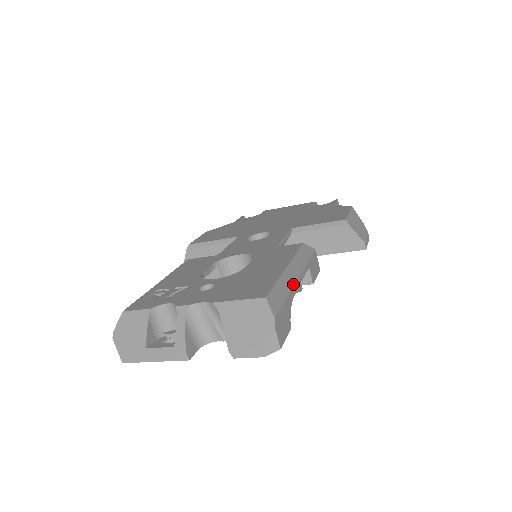
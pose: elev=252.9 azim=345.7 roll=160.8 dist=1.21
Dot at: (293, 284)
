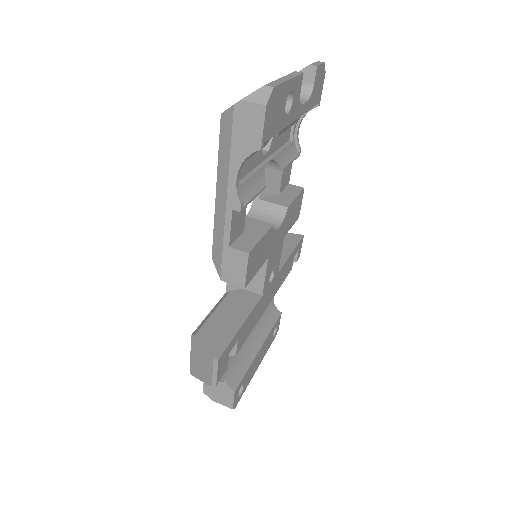
Dot at: occluded
